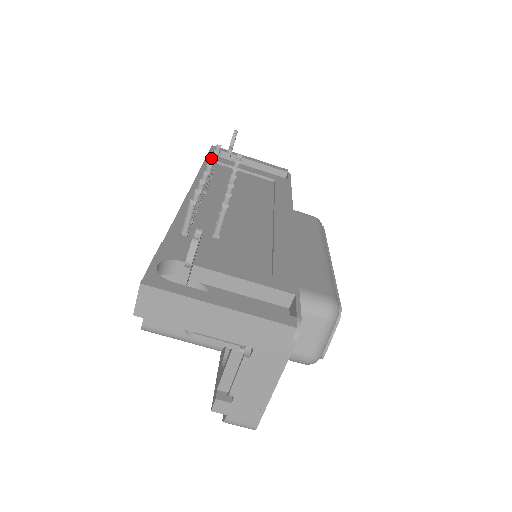
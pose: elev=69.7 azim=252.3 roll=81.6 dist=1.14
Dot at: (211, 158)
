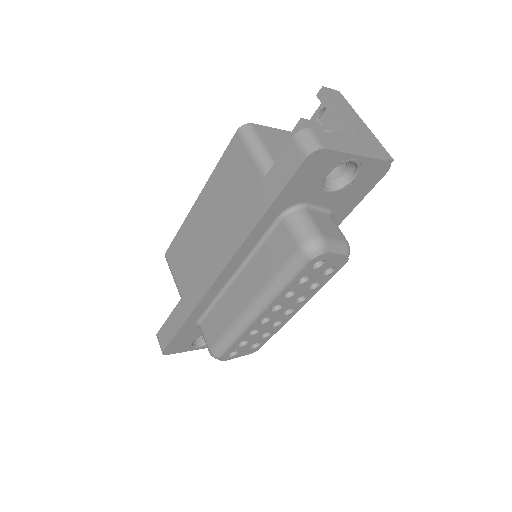
Dot at: occluded
